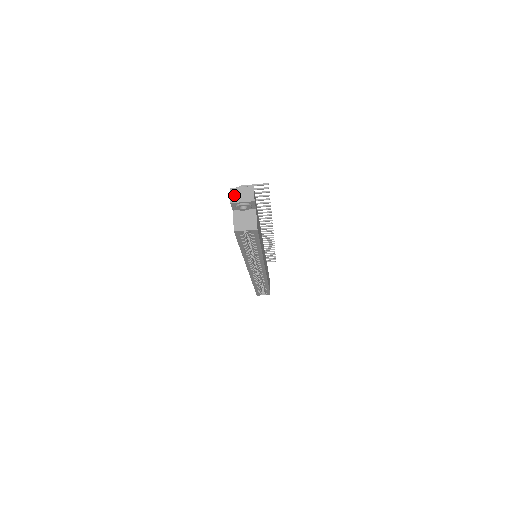
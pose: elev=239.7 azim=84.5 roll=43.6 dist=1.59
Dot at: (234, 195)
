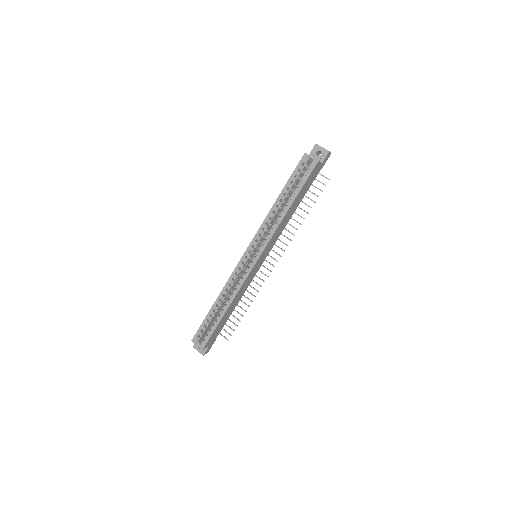
Dot at: occluded
